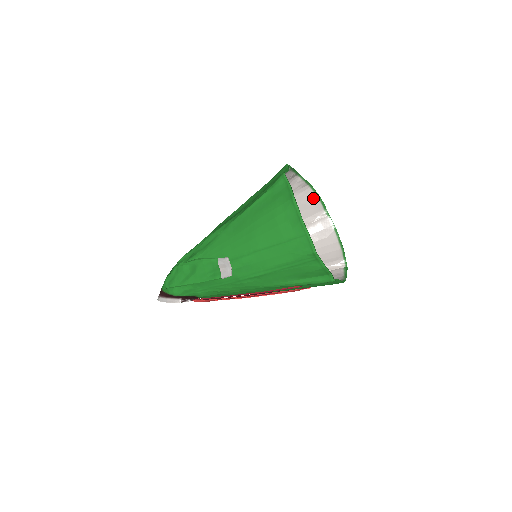
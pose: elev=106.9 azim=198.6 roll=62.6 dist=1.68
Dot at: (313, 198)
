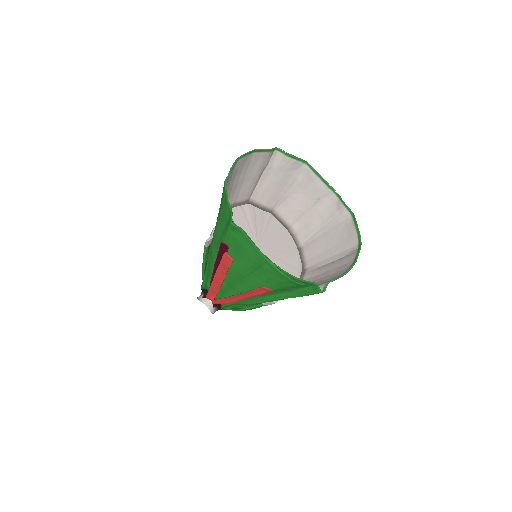
Dot at: (351, 229)
